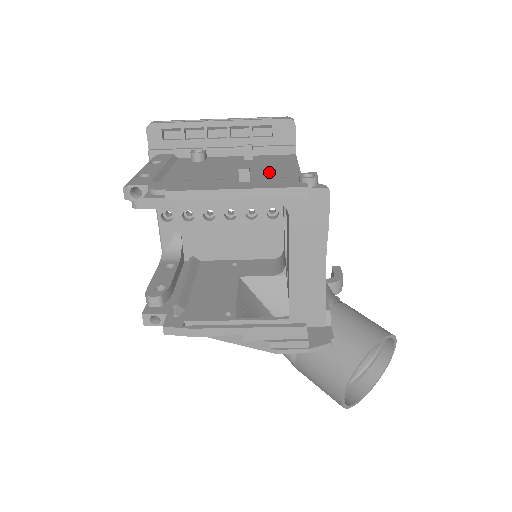
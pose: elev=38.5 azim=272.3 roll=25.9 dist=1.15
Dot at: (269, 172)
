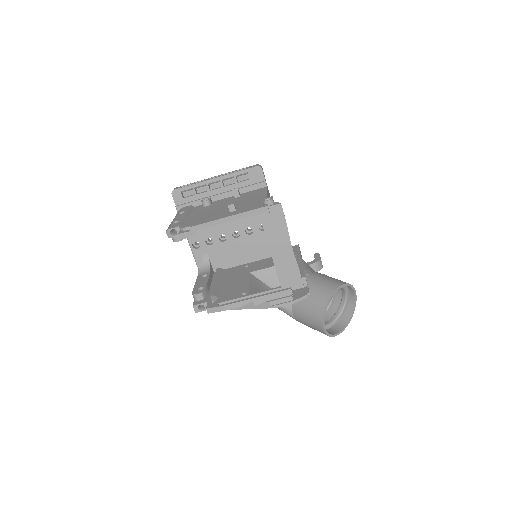
Dot at: (249, 202)
